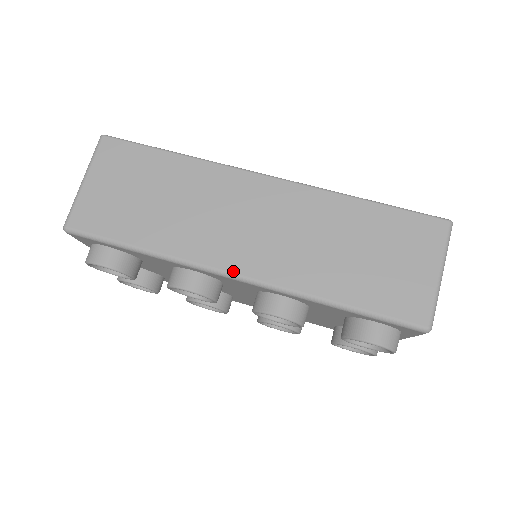
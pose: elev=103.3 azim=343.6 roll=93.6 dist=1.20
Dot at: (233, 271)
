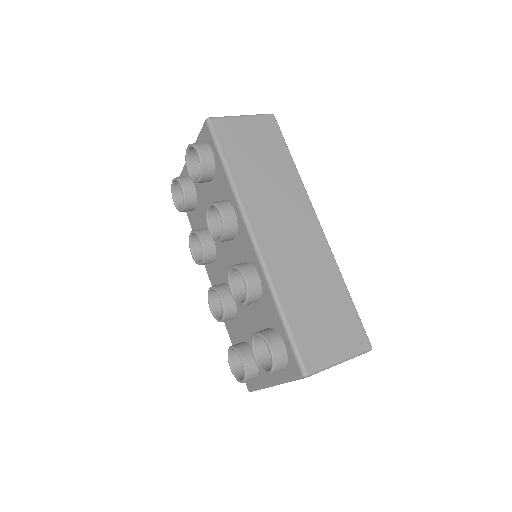
Dot at: (255, 233)
